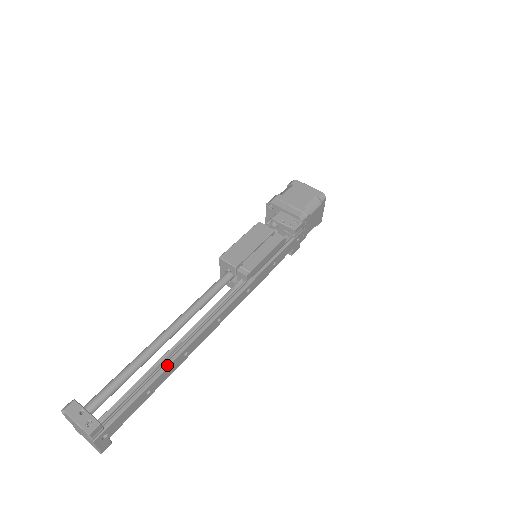
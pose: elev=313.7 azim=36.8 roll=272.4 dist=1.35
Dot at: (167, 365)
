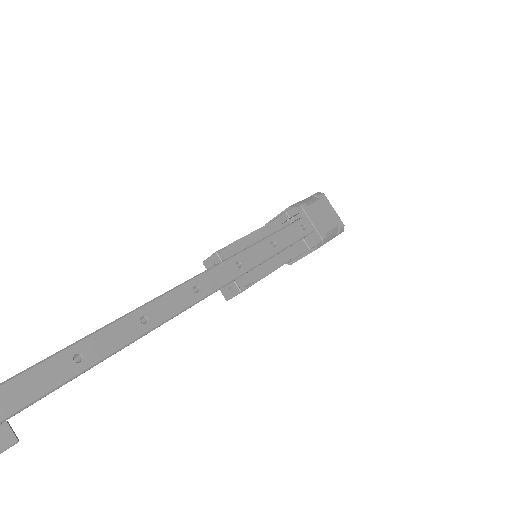
Dot at: (108, 324)
